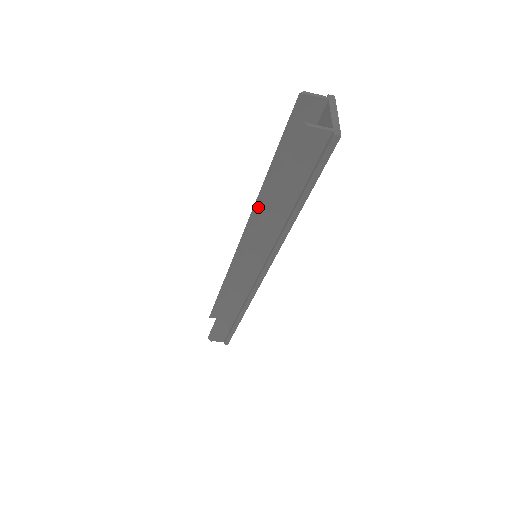
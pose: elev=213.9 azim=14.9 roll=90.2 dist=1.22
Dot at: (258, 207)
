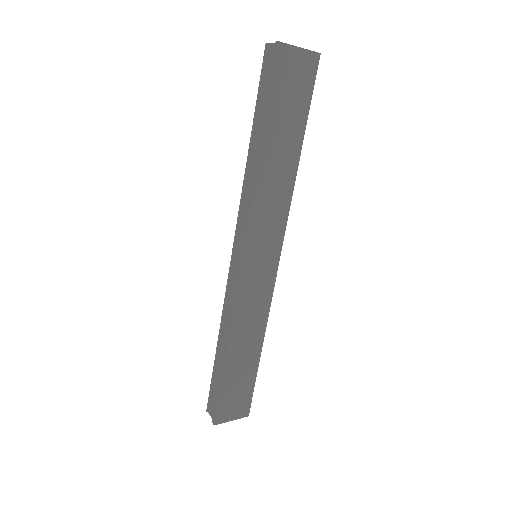
Dot at: occluded
